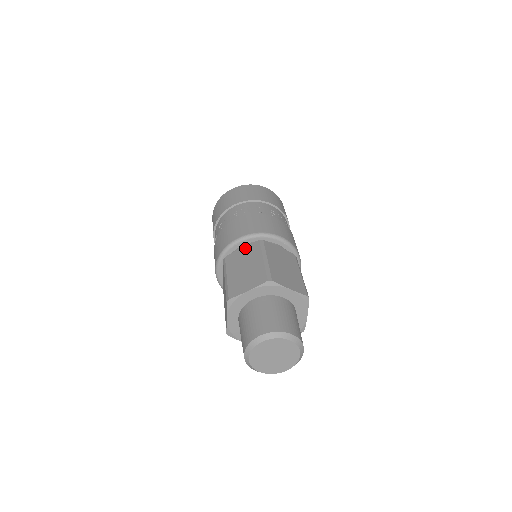
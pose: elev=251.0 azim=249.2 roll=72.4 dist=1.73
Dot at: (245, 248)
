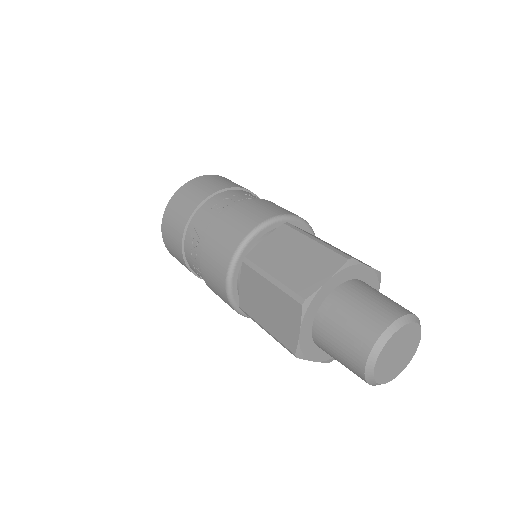
Dot at: (242, 283)
